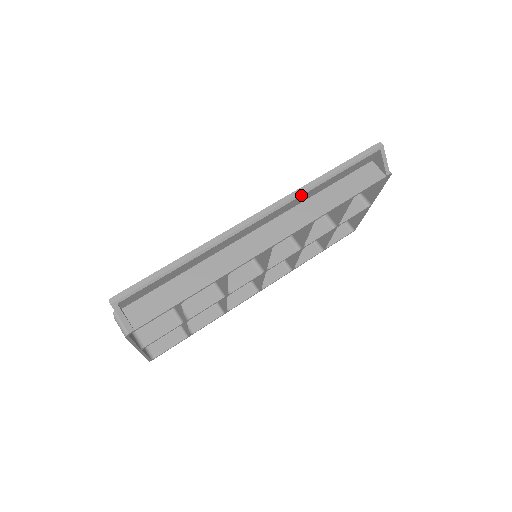
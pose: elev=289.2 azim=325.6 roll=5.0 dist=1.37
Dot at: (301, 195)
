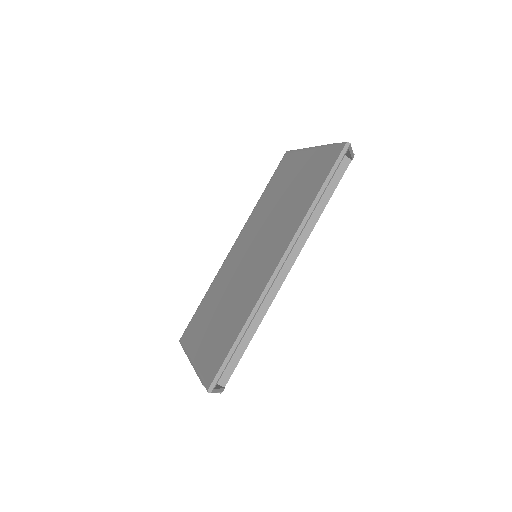
Dot at: occluded
